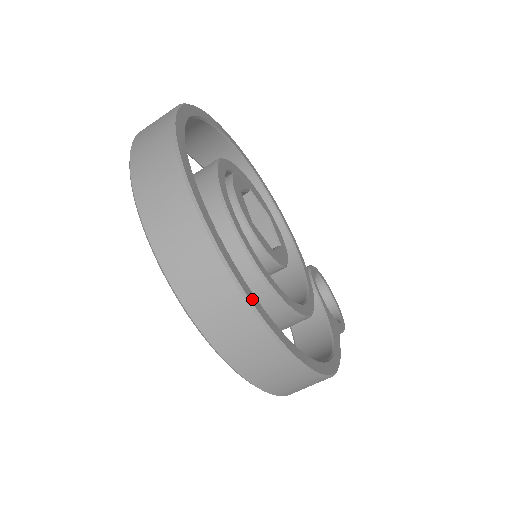
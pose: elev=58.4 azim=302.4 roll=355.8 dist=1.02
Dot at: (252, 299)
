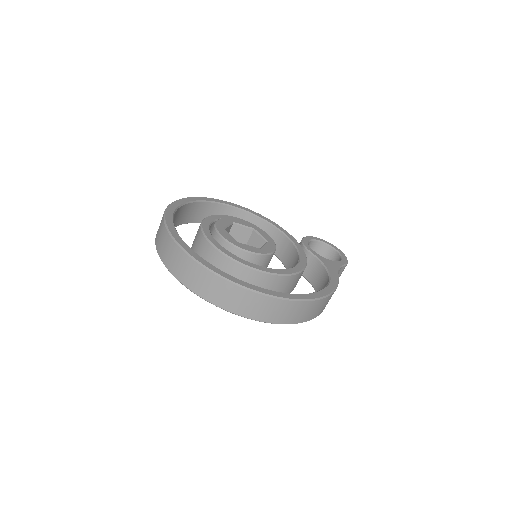
Dot at: (243, 284)
